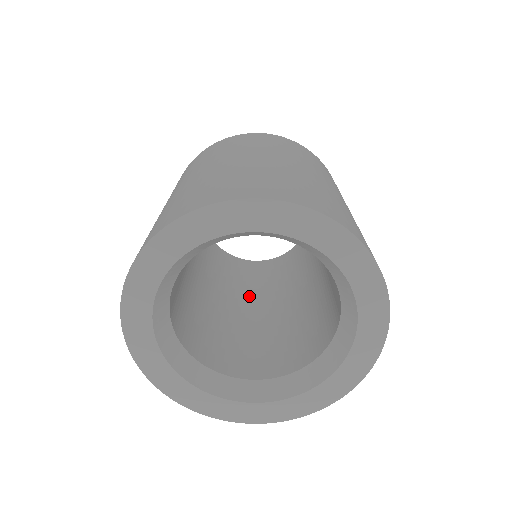
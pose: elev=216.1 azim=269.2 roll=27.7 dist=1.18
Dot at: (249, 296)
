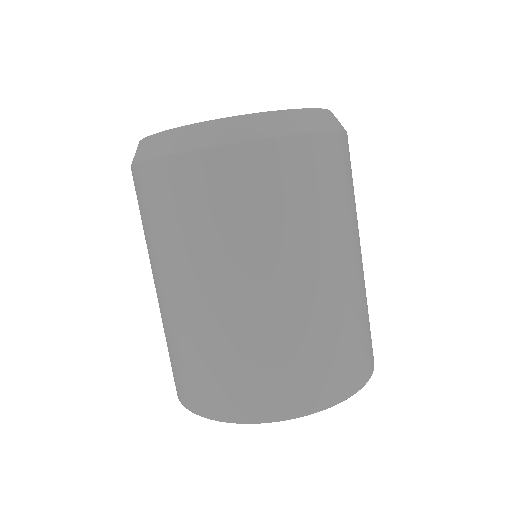
Dot at: occluded
